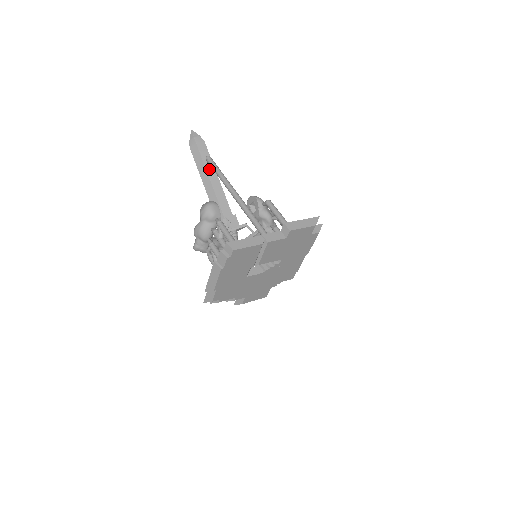
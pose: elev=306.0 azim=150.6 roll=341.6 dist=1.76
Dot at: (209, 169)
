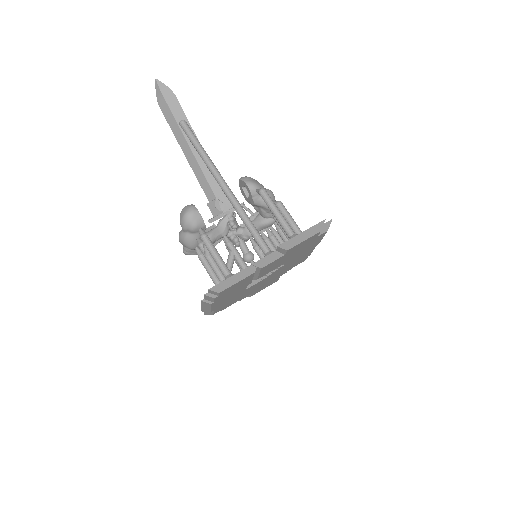
Dot at: occluded
